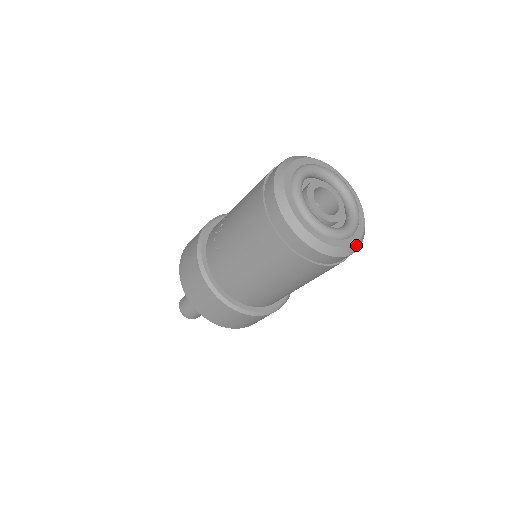
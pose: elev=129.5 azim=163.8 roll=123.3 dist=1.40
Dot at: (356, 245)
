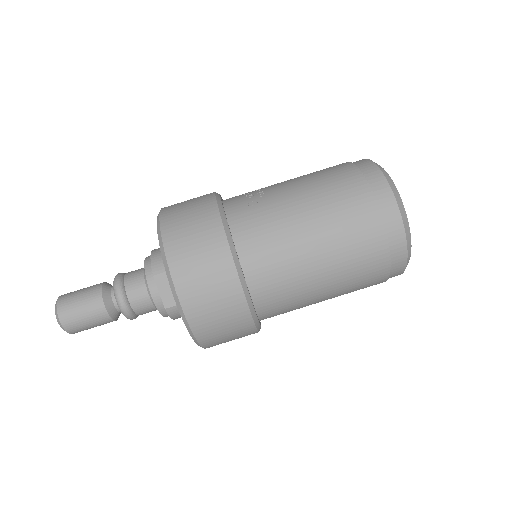
Dot at: occluded
